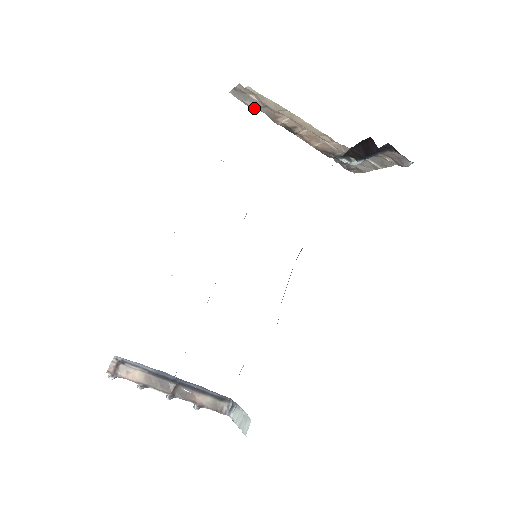
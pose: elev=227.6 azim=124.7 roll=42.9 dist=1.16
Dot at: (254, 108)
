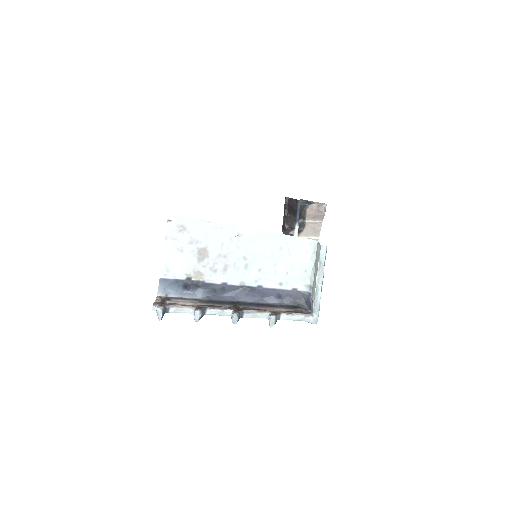
Dot at: occluded
